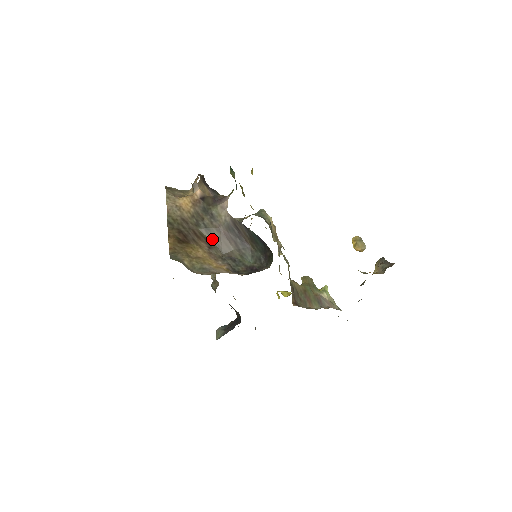
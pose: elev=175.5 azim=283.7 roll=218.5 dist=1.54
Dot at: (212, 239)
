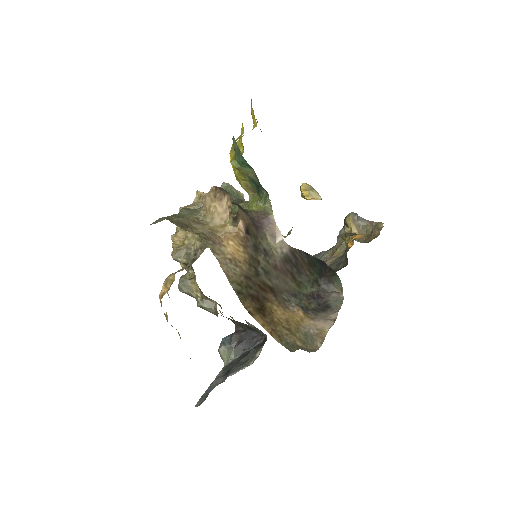
Dot at: (272, 282)
